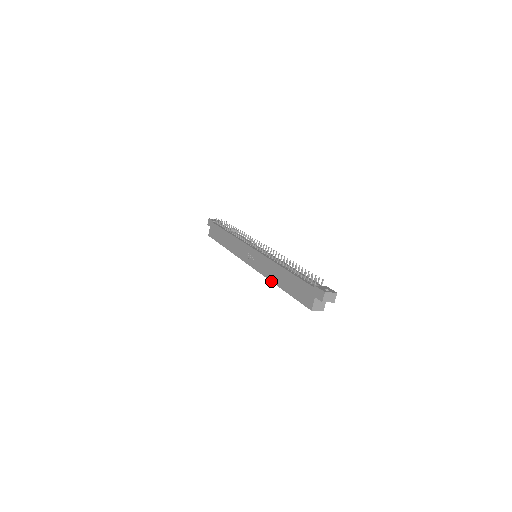
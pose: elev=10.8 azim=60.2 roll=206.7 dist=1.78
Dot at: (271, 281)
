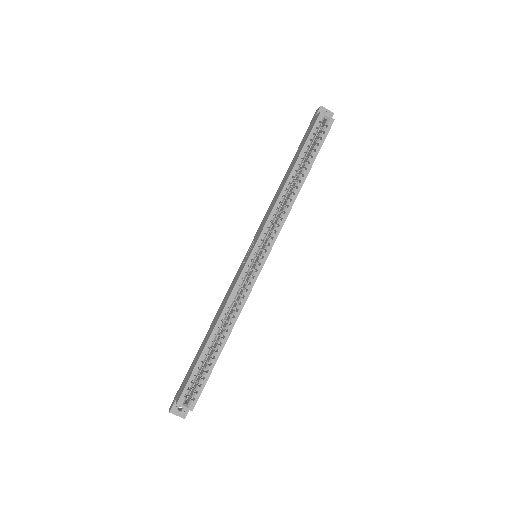
Dot at: (281, 191)
